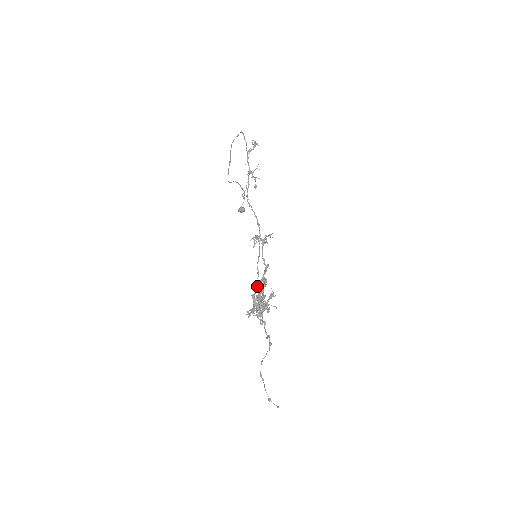
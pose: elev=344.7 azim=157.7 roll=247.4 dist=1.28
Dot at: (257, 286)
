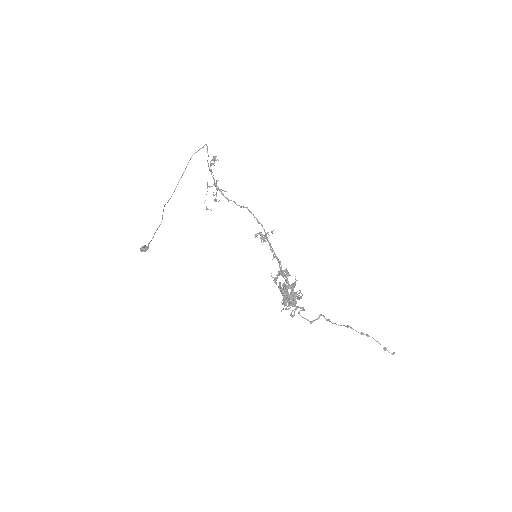
Dot at: (286, 274)
